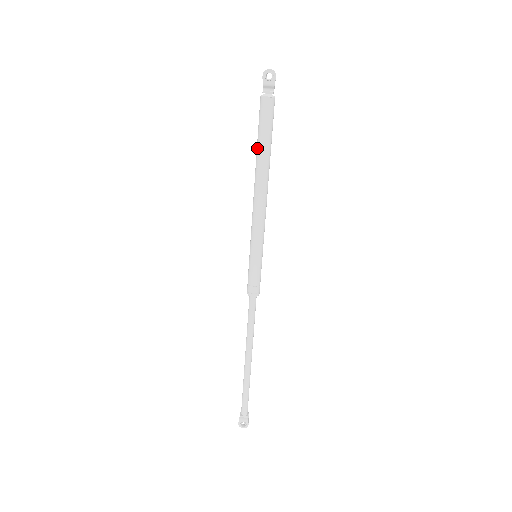
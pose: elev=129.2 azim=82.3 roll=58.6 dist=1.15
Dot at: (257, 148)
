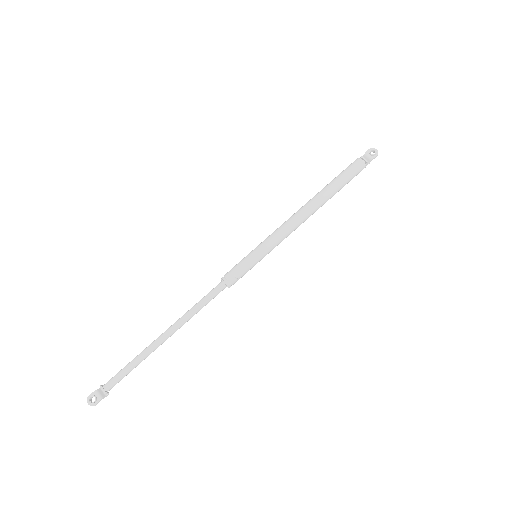
Dot at: (327, 185)
